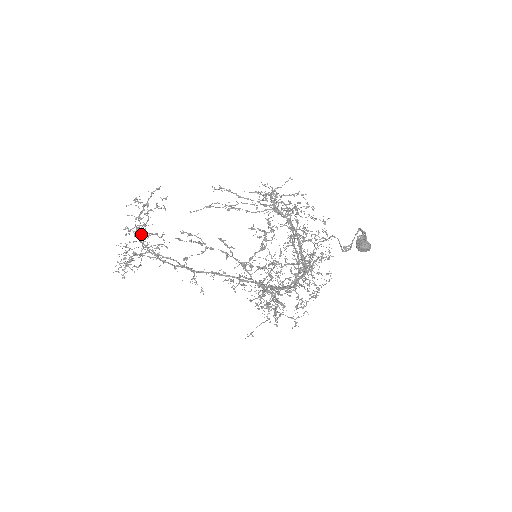
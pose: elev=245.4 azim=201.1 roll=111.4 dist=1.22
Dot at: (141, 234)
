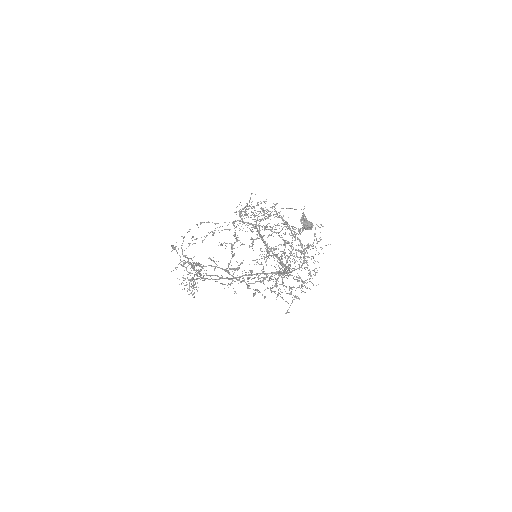
Dot at: (185, 267)
